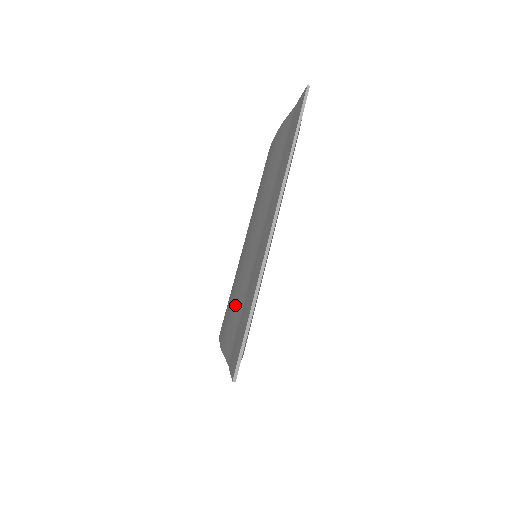
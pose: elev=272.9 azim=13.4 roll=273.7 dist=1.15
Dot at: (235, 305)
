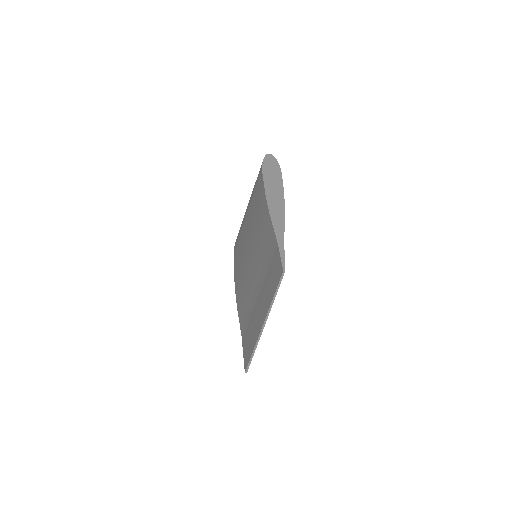
Dot at: (243, 295)
